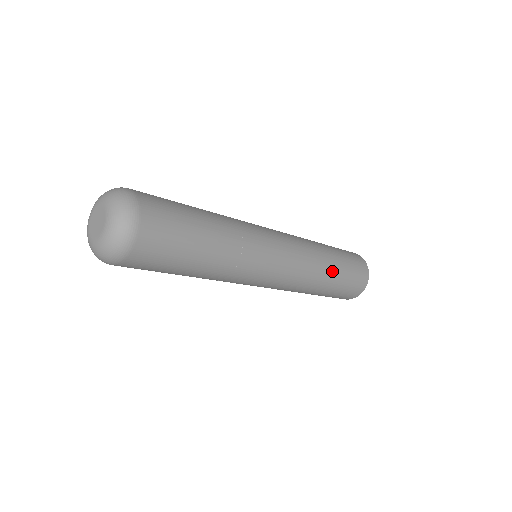
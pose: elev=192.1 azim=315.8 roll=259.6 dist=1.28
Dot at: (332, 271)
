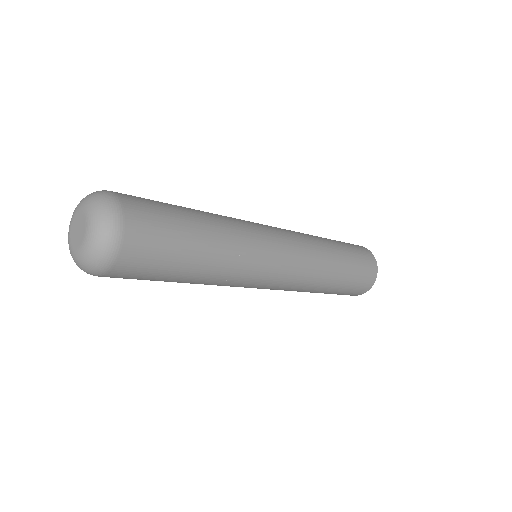
Dot at: (339, 261)
